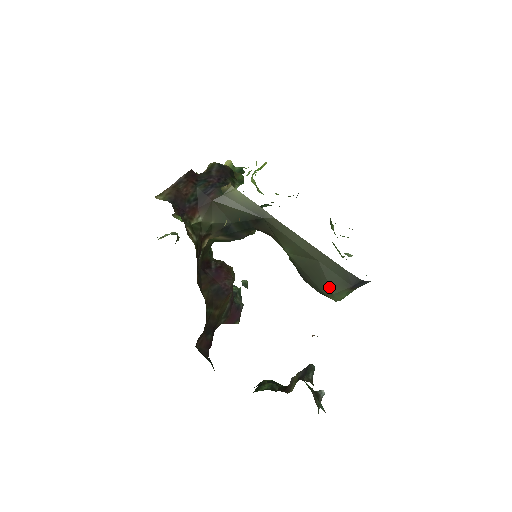
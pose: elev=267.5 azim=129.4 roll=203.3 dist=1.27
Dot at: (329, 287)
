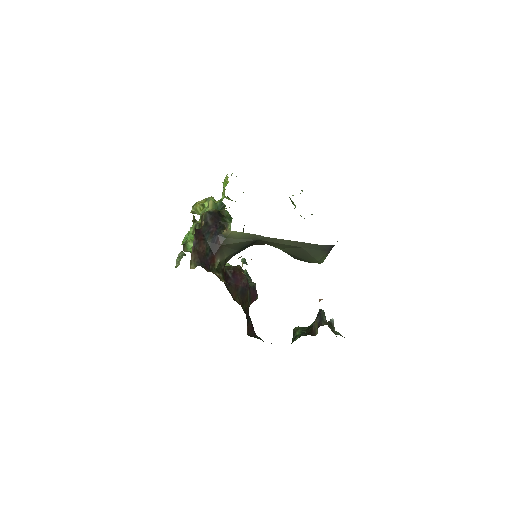
Dot at: (314, 258)
